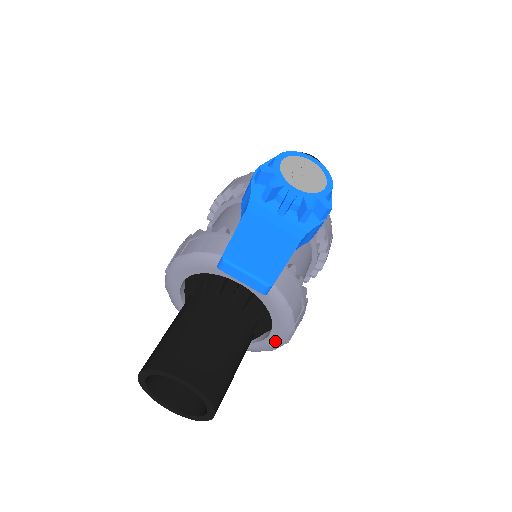
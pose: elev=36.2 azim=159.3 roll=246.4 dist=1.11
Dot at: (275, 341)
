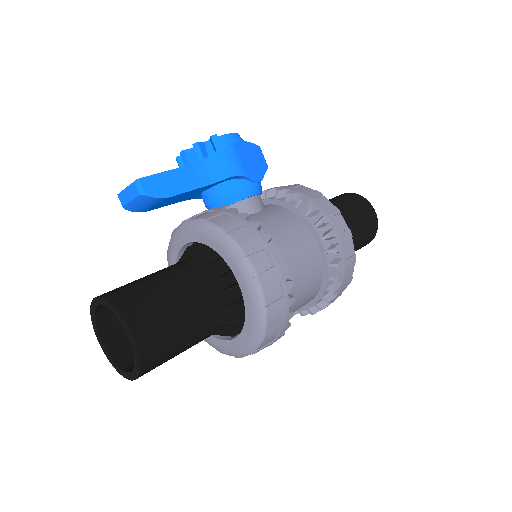
Dot at: (247, 287)
